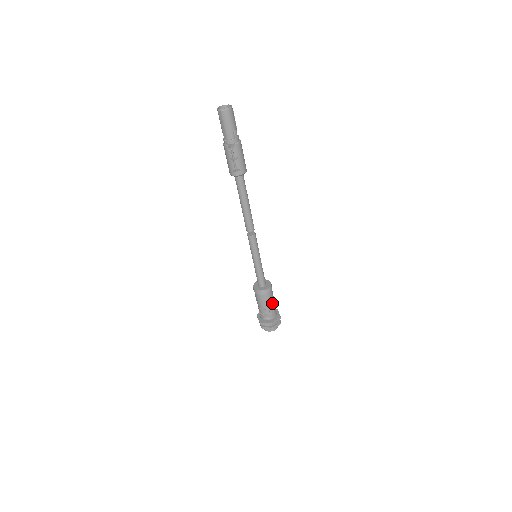
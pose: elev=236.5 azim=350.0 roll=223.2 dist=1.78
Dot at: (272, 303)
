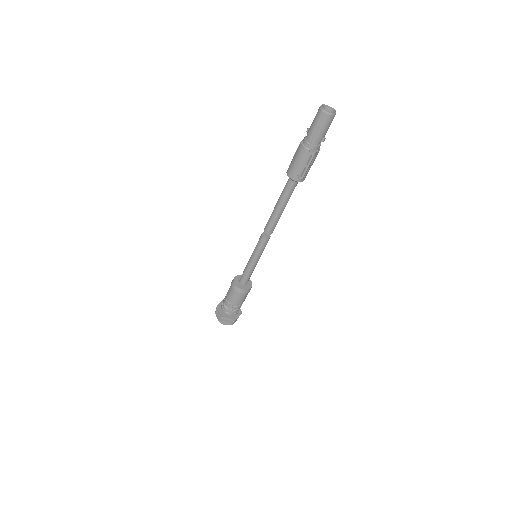
Dot at: occluded
